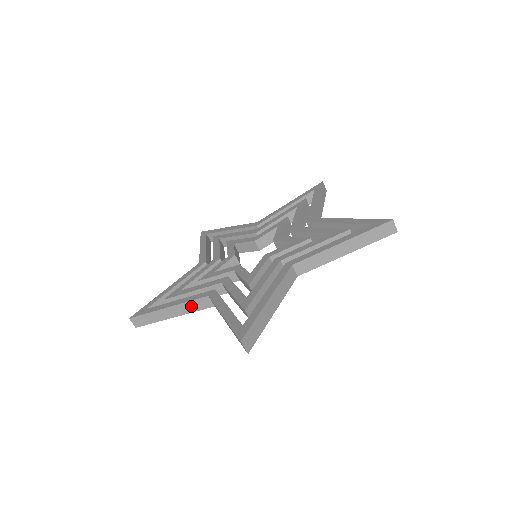
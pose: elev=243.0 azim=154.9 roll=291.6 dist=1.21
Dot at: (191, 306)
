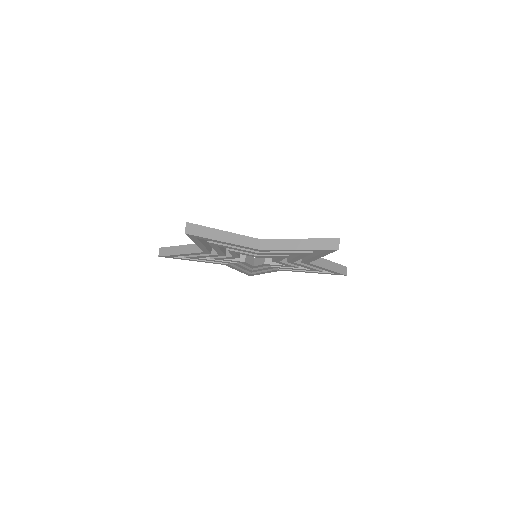
Dot at: (193, 248)
